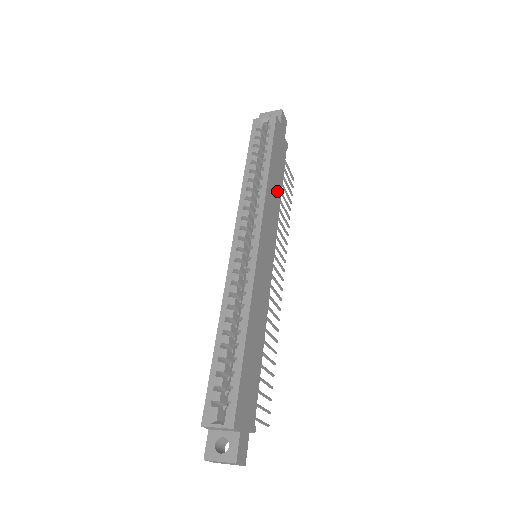
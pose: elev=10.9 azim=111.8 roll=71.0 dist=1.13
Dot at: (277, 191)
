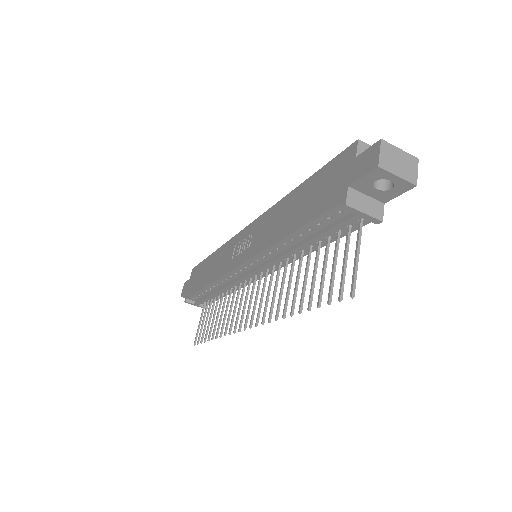
Dot at: occluded
